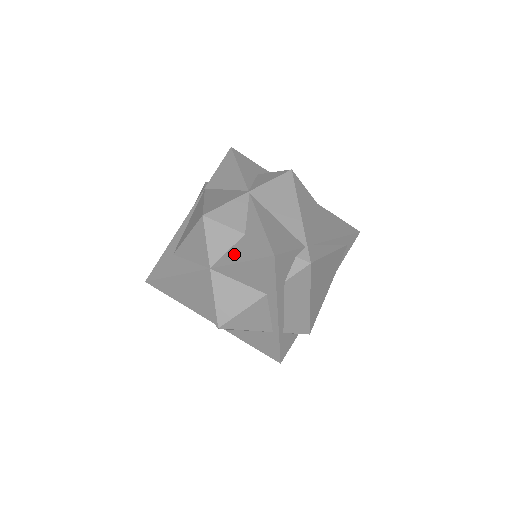
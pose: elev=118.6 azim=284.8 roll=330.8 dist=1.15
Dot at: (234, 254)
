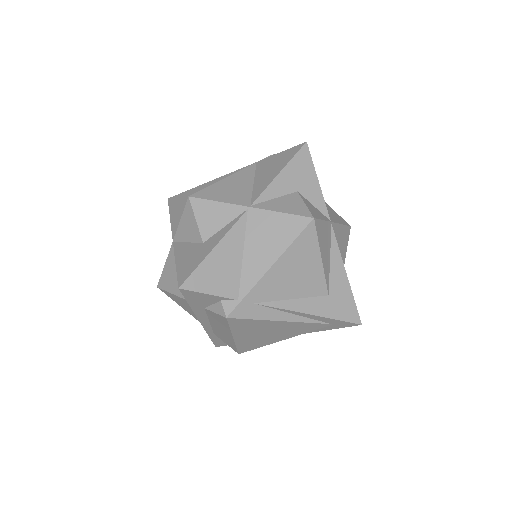
Dot at: (184, 250)
